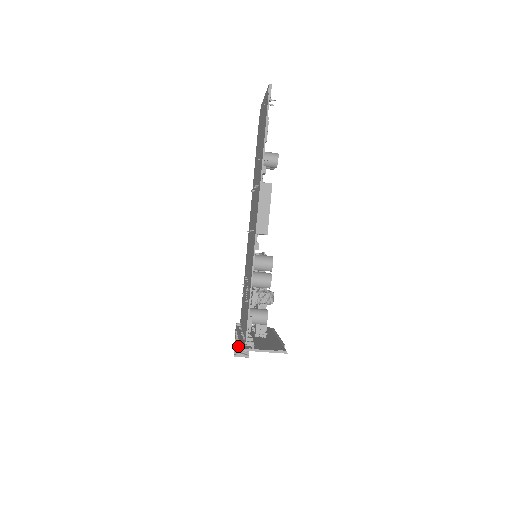
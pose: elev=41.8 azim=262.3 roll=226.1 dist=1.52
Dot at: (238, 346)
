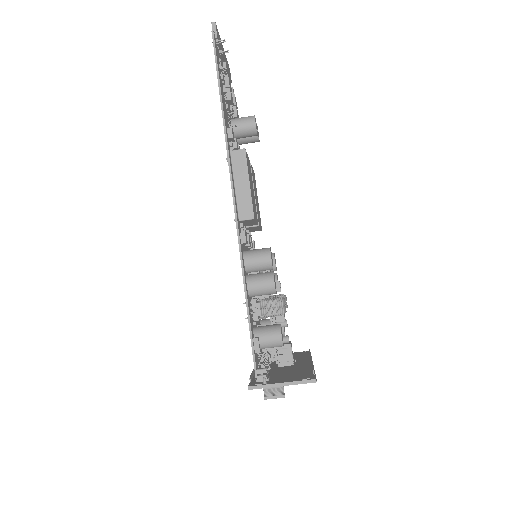
Dot at: occluded
